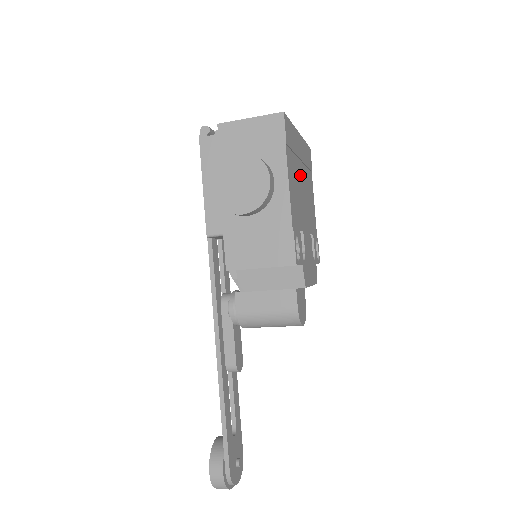
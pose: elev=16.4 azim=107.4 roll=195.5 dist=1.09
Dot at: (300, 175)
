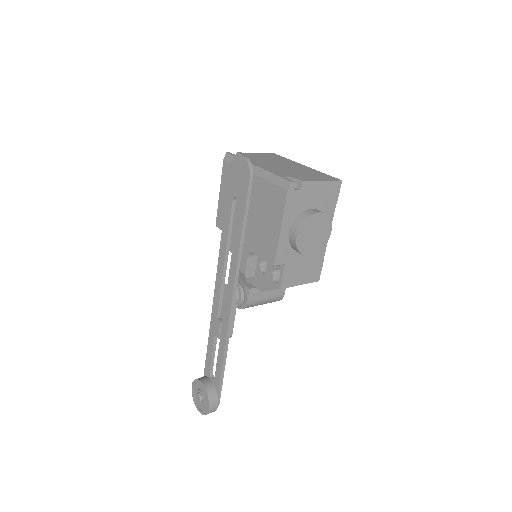
Dot at: occluded
